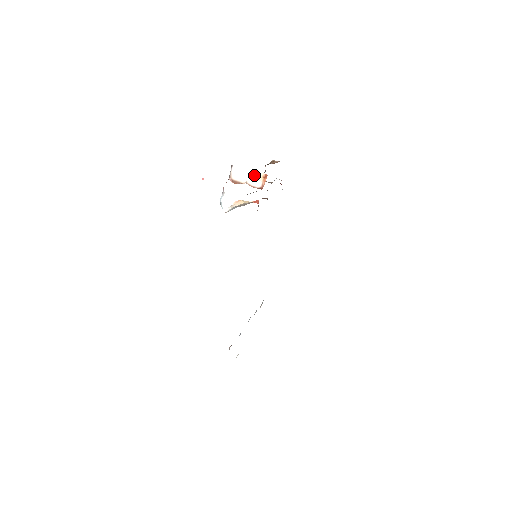
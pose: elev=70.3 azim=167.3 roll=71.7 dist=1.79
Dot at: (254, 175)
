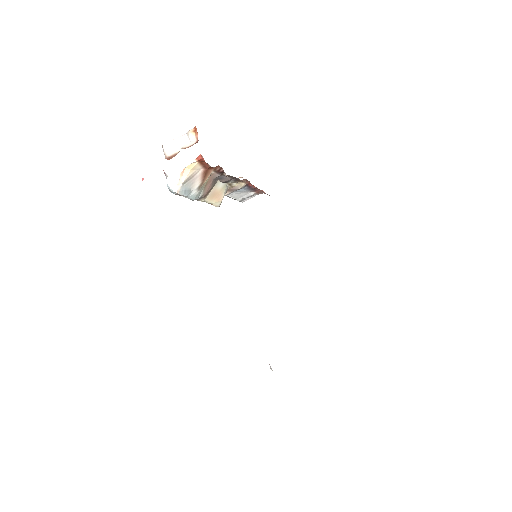
Dot at: (186, 138)
